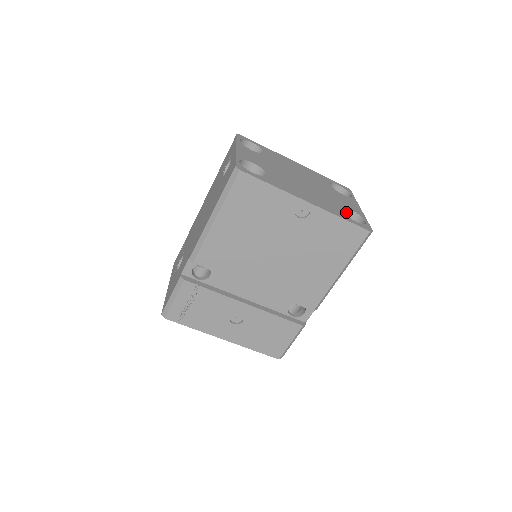
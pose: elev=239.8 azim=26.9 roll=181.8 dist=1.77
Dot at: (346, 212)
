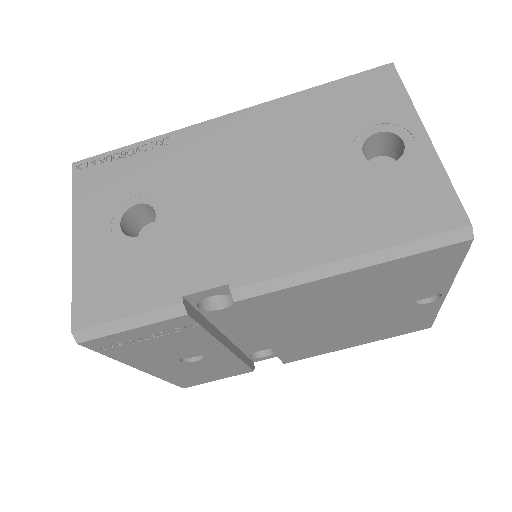
Dot at: occluded
